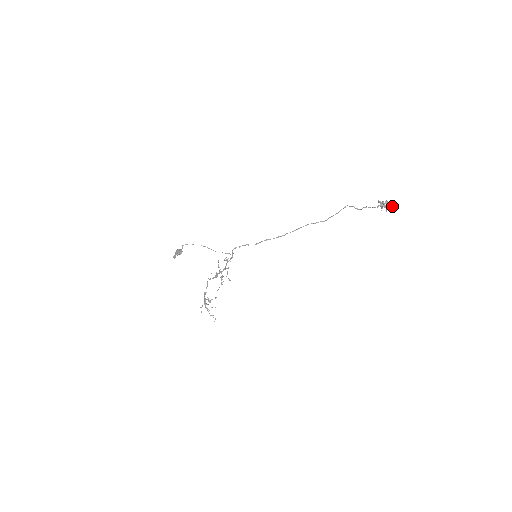
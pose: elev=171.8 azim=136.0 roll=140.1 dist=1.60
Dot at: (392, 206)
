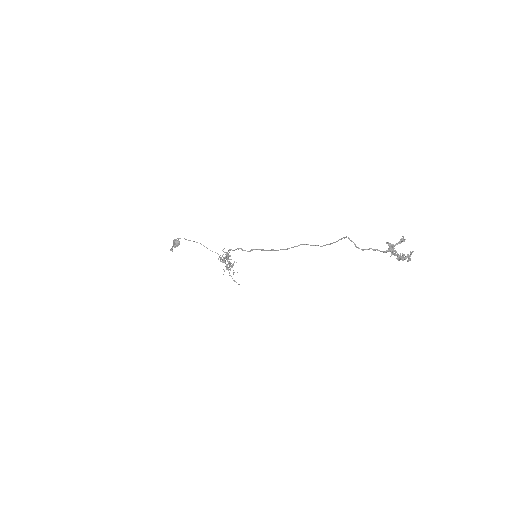
Dot at: (403, 257)
